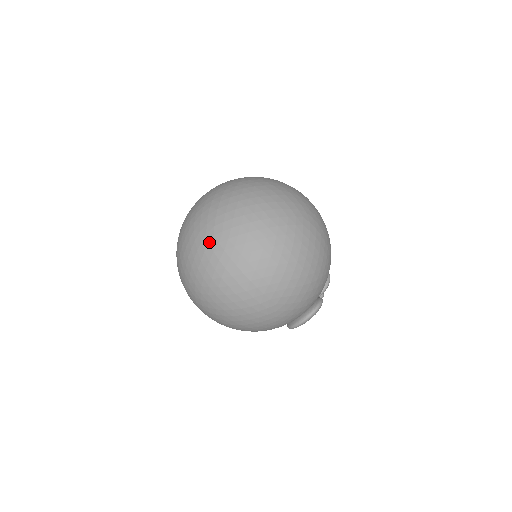
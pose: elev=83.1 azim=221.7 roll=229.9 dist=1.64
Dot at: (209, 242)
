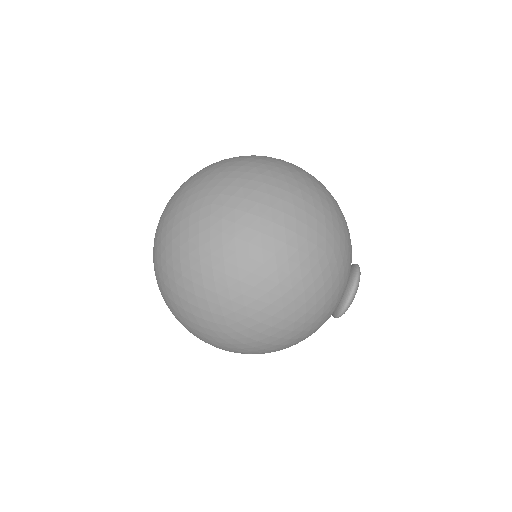
Dot at: (210, 213)
